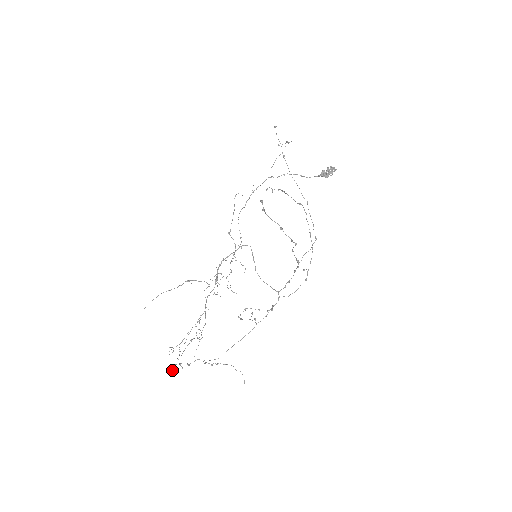
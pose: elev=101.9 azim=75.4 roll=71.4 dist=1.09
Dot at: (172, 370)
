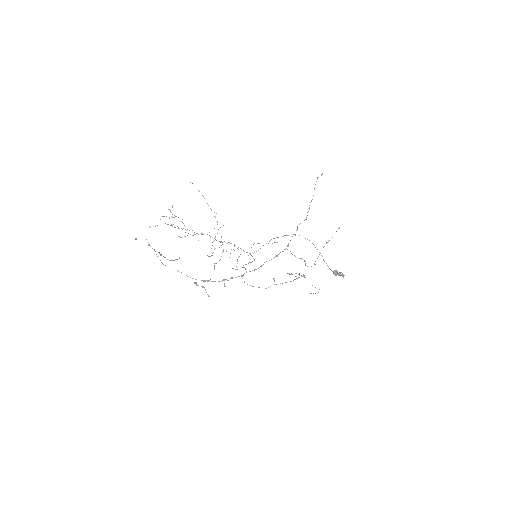
Dot at: occluded
